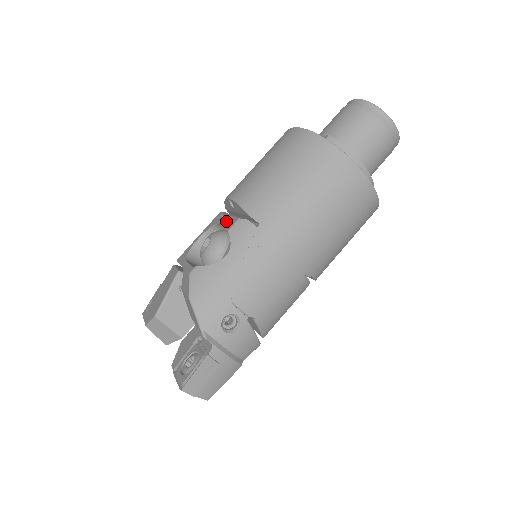
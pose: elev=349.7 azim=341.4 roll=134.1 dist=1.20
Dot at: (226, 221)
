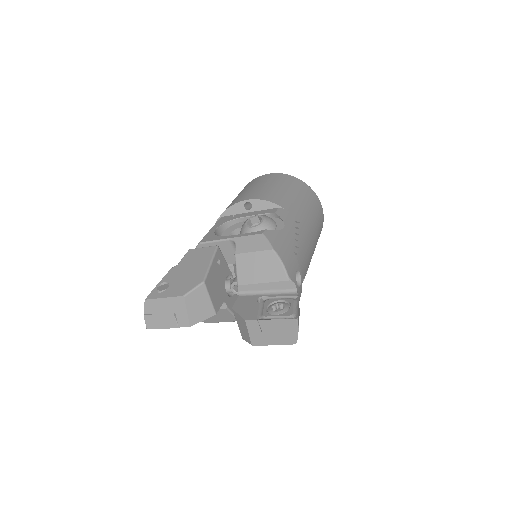
Dot at: (255, 213)
